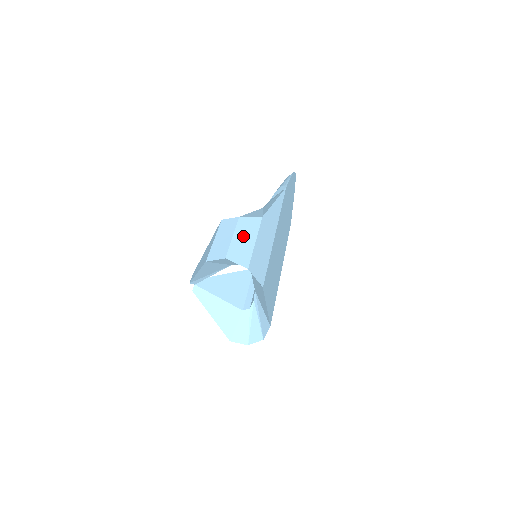
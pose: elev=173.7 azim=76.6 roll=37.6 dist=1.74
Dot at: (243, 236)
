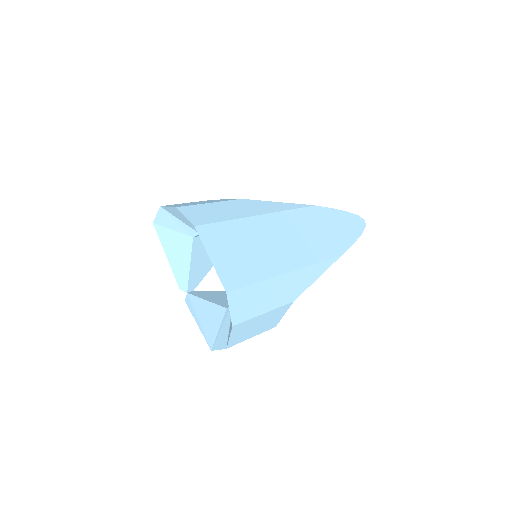
Dot at: (200, 202)
